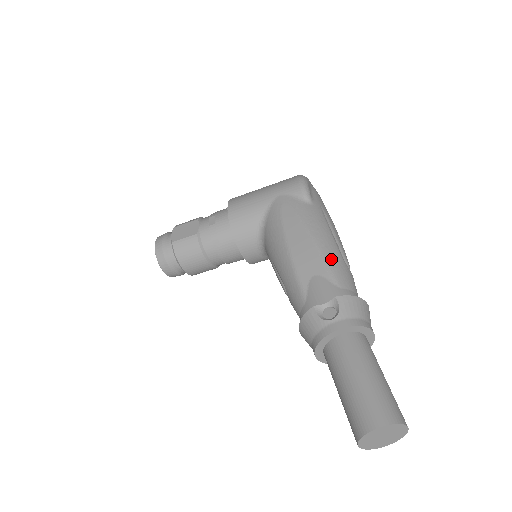
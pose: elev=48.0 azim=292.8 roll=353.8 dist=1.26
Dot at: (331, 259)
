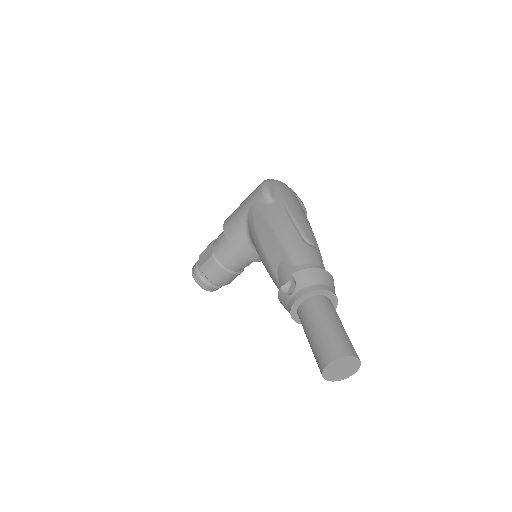
Dot at: (289, 244)
